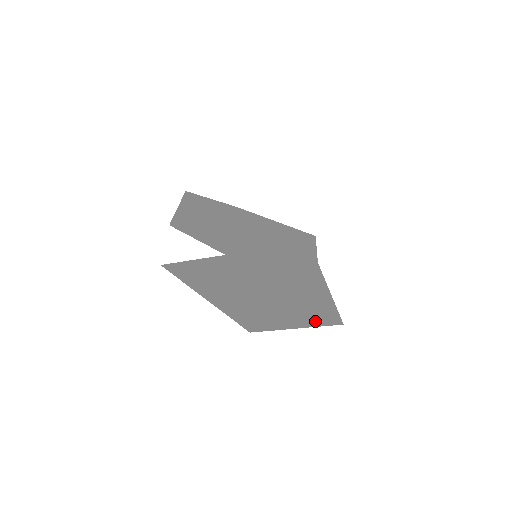
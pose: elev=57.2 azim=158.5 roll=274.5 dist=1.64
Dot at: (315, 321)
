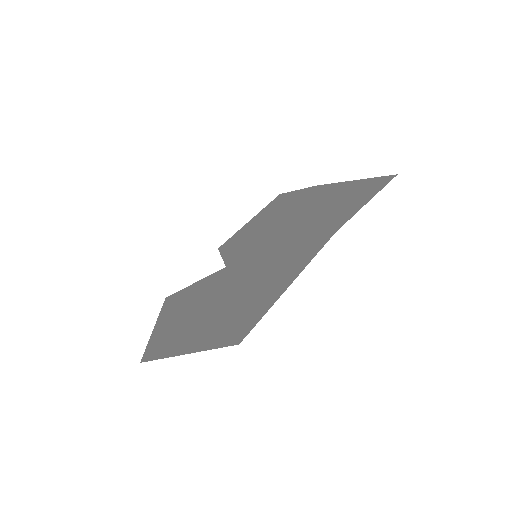
Dot at: (210, 342)
